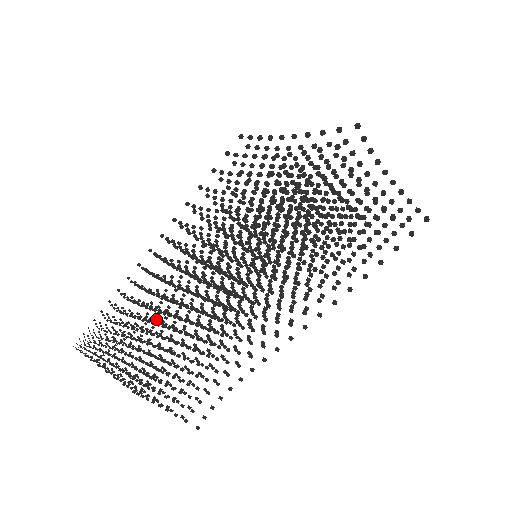
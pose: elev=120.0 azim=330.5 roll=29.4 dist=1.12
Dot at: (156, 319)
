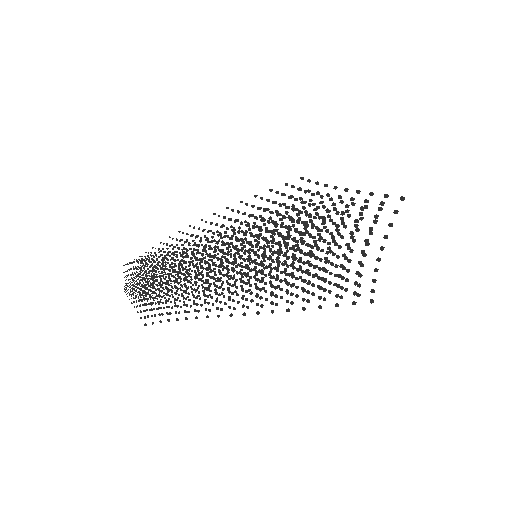
Dot at: (184, 301)
